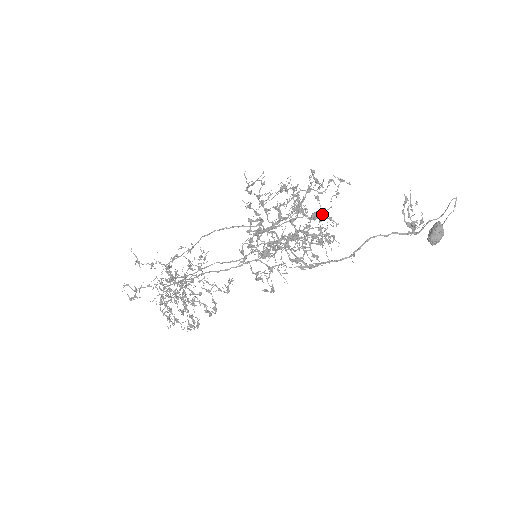
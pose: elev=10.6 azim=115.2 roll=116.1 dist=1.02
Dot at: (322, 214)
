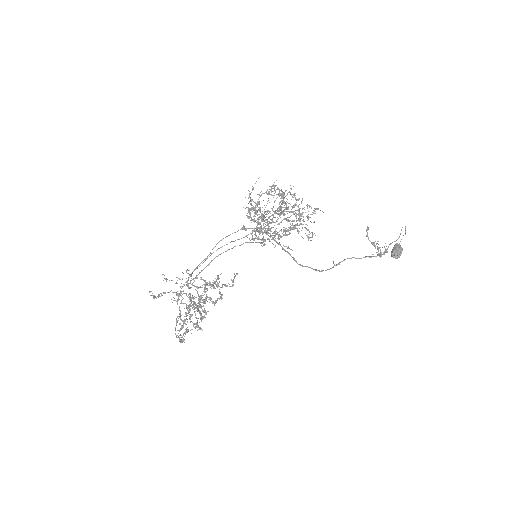
Dot at: (301, 213)
